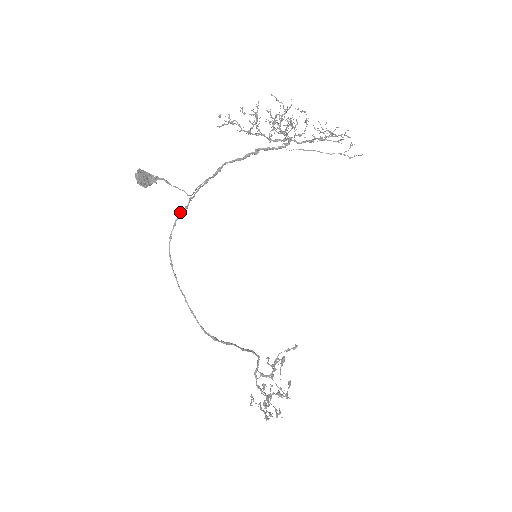
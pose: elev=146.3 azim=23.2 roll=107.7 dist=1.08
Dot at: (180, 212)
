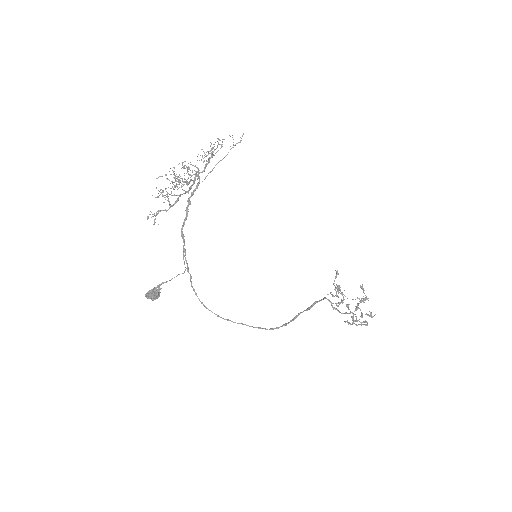
Dot at: (191, 284)
